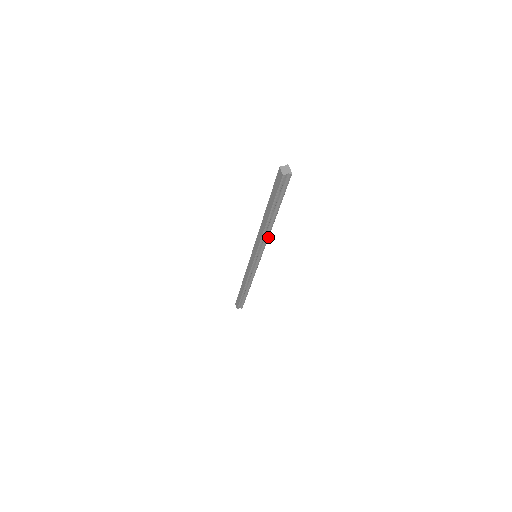
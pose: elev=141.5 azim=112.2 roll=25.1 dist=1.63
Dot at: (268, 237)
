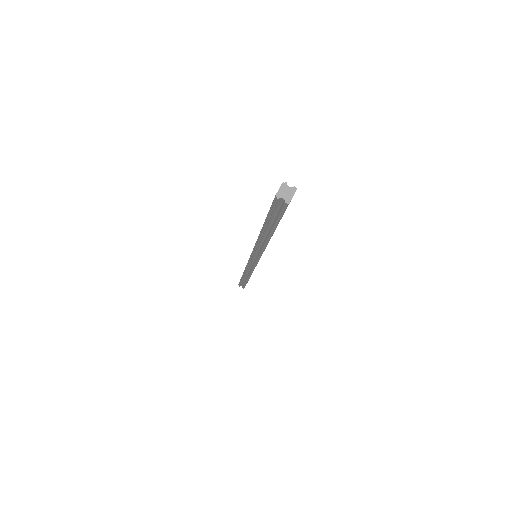
Dot at: (264, 249)
